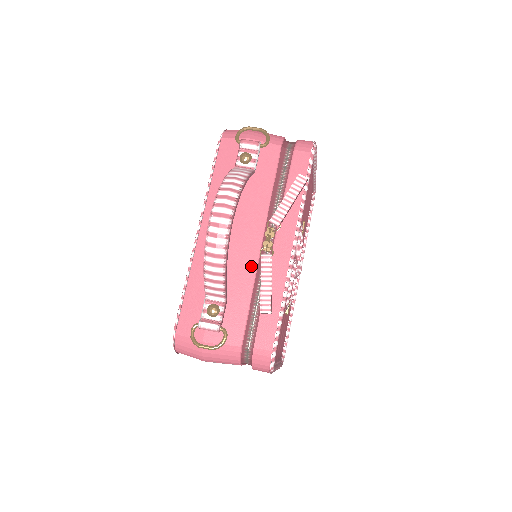
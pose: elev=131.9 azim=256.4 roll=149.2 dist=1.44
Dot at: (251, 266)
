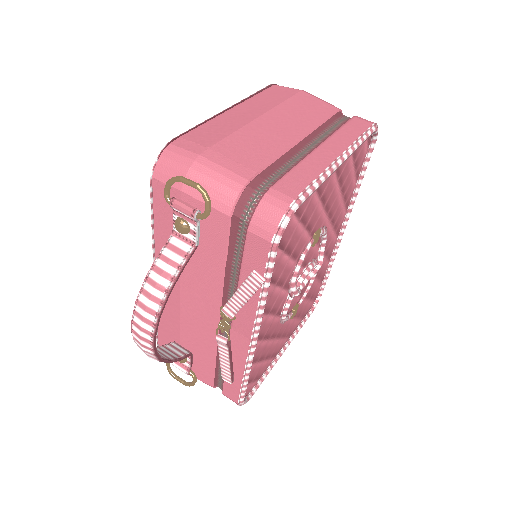
Dot at: (211, 335)
